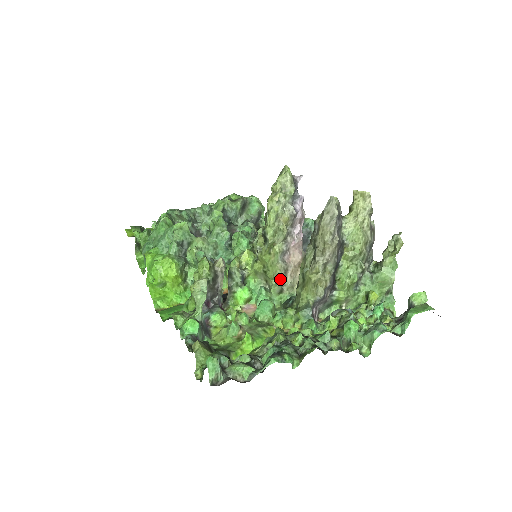
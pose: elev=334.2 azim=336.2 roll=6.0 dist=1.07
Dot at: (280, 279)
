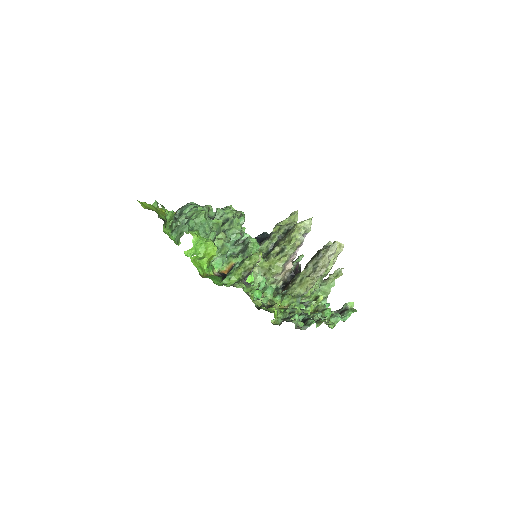
Dot at: (276, 275)
